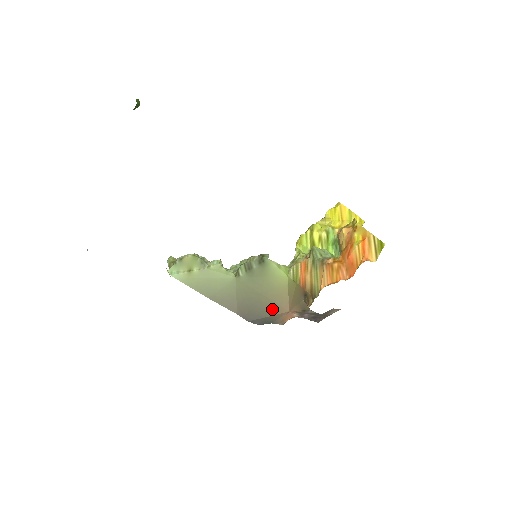
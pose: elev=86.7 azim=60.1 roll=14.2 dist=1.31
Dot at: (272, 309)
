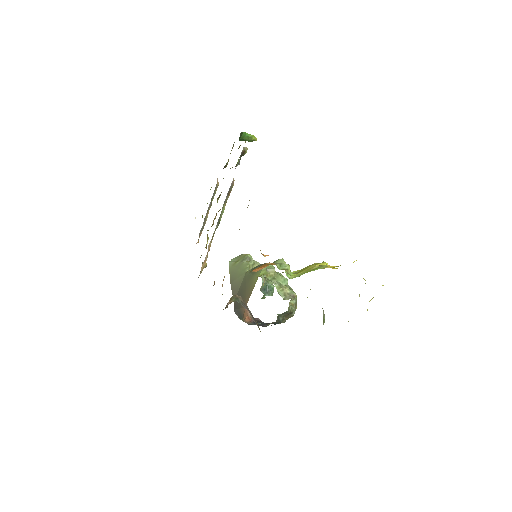
Dot at: occluded
